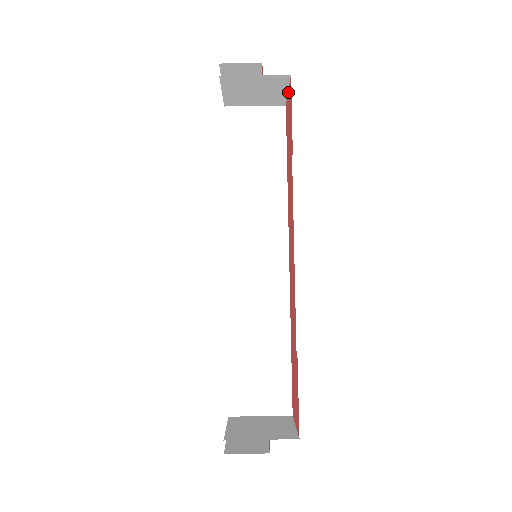
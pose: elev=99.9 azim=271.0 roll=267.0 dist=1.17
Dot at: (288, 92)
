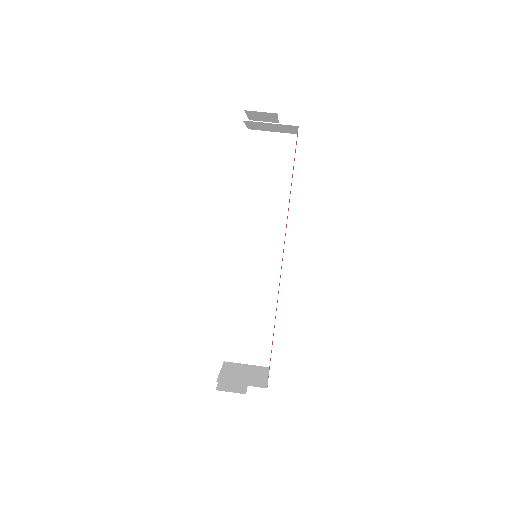
Dot at: occluded
